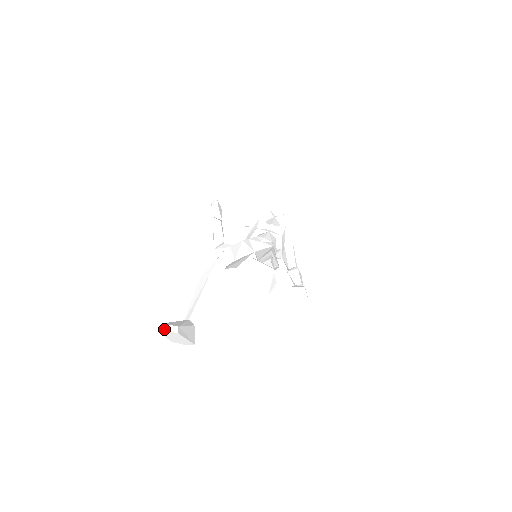
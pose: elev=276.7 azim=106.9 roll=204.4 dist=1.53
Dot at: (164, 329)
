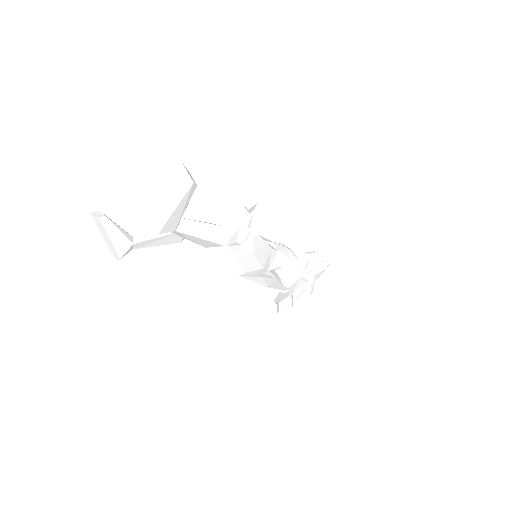
Dot at: (95, 213)
